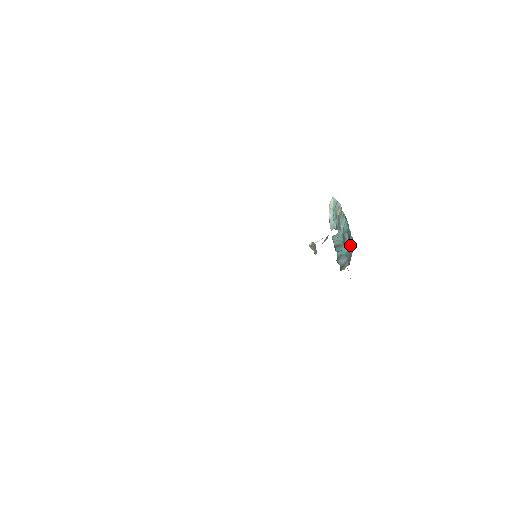
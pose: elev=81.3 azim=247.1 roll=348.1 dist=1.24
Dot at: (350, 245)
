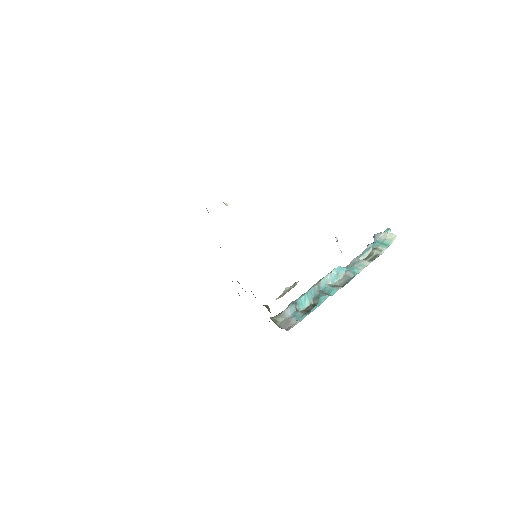
Dot at: (297, 318)
